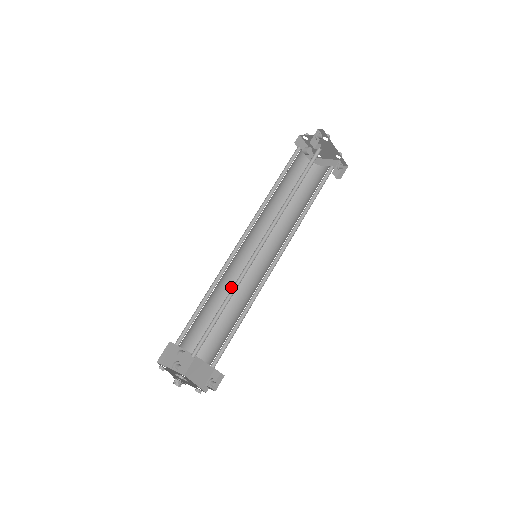
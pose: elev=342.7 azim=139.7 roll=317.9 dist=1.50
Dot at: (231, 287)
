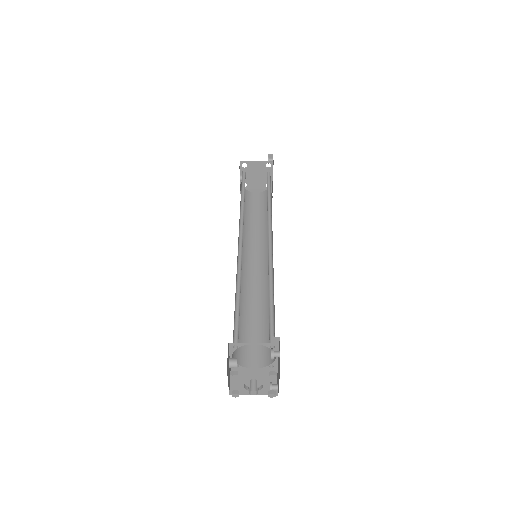
Dot at: occluded
